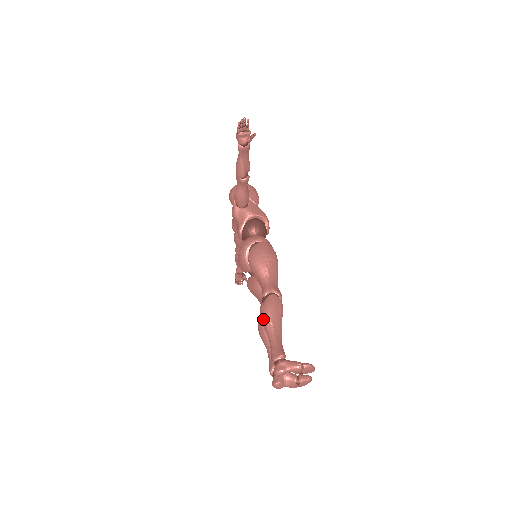
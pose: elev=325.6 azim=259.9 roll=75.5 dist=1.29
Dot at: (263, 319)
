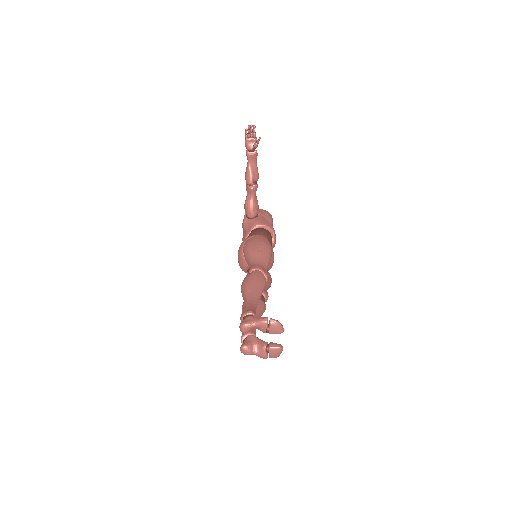
Dot at: (242, 287)
